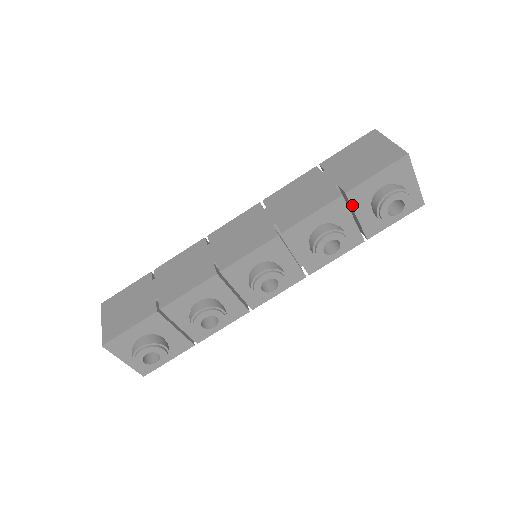
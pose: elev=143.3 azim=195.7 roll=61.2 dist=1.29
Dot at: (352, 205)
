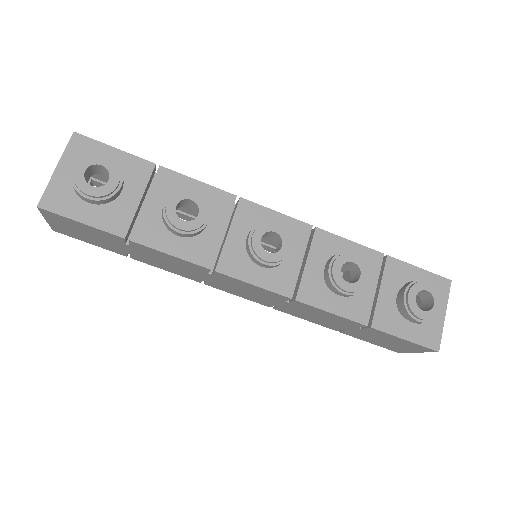
Dot at: (384, 273)
